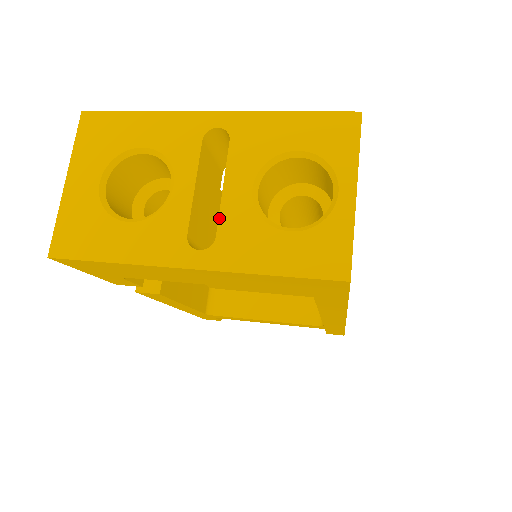
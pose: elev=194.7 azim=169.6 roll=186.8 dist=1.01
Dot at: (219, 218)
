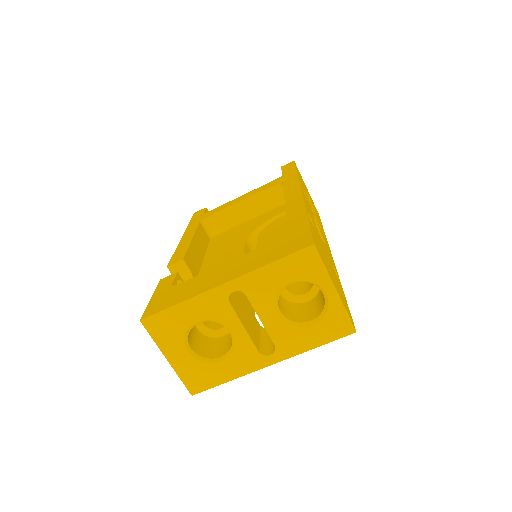
Dot at: (270, 336)
